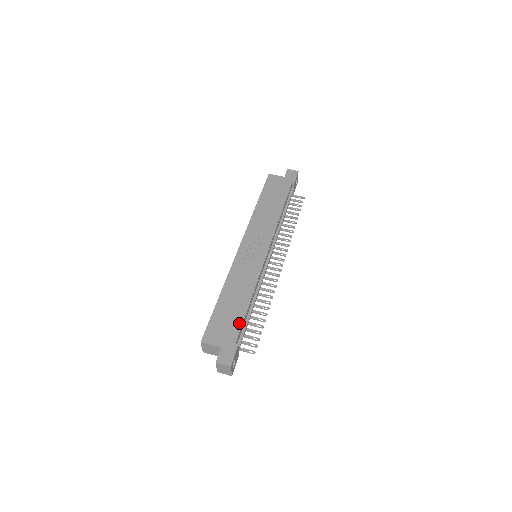
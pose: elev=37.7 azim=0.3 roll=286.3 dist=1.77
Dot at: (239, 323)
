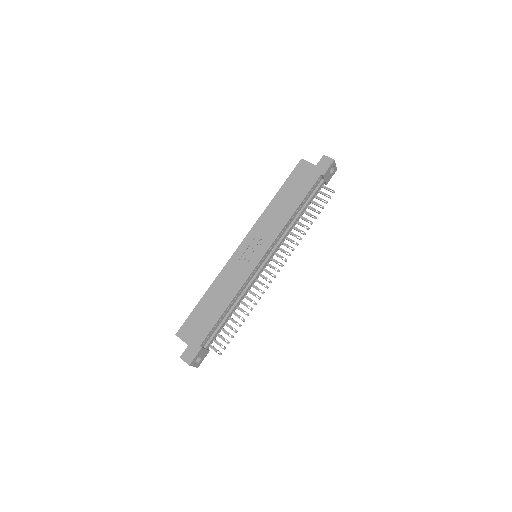
Dot at: (210, 327)
